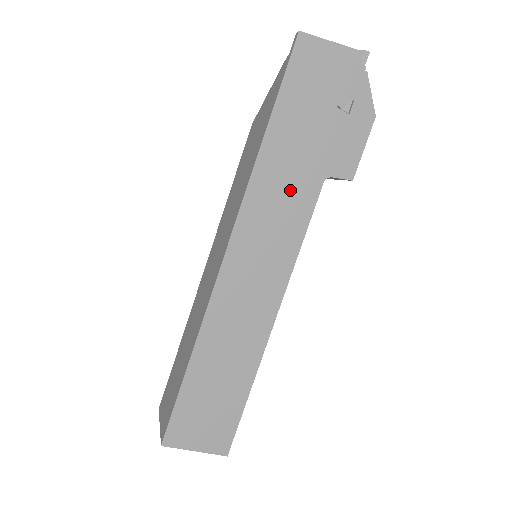
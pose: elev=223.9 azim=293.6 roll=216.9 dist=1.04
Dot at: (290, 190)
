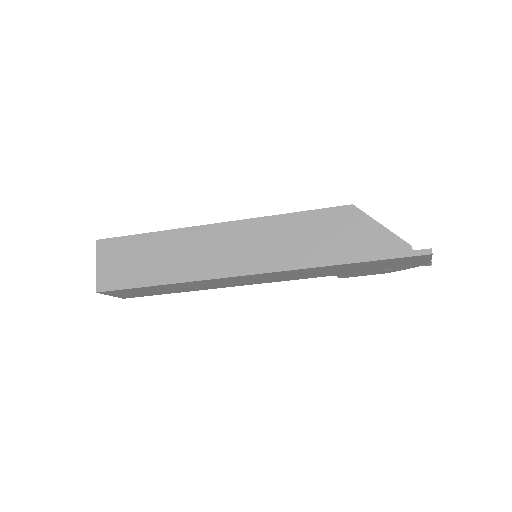
Dot at: (315, 274)
